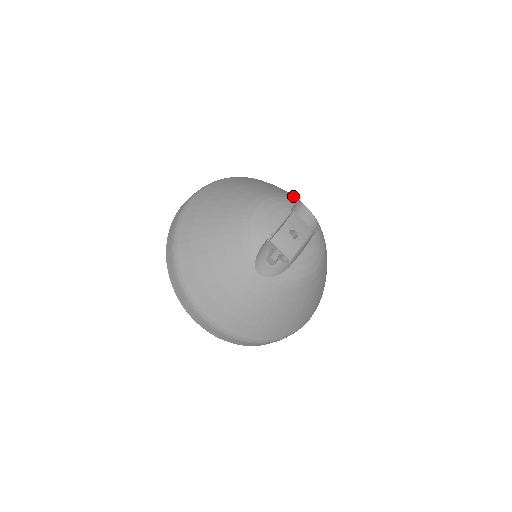
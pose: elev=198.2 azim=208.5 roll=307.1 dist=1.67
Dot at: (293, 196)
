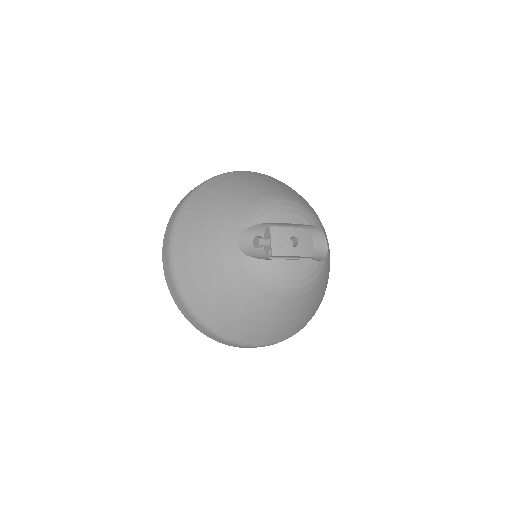
Dot at: (324, 230)
